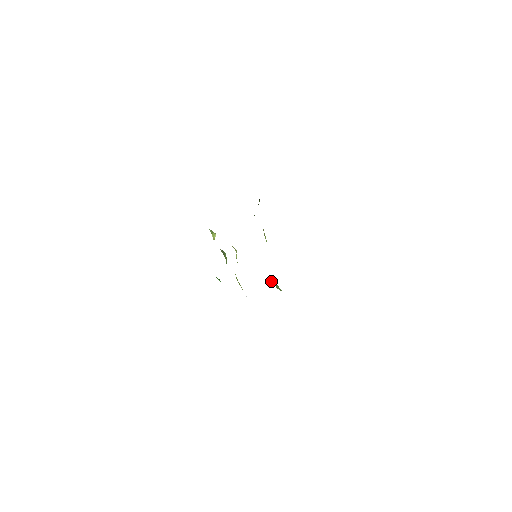
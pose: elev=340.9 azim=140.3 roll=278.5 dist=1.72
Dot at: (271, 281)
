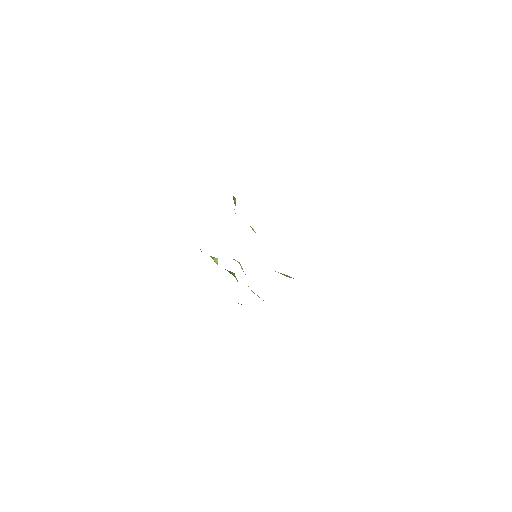
Dot at: occluded
